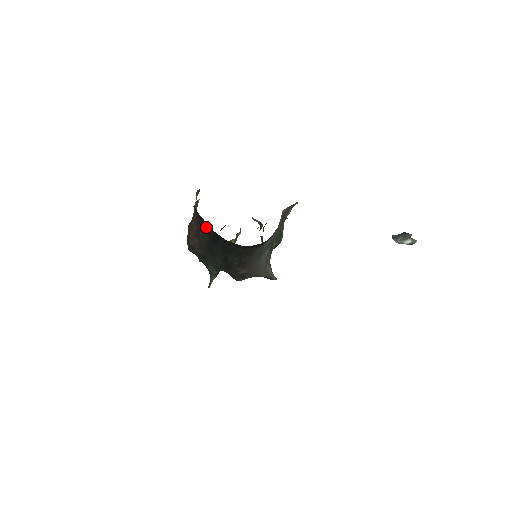
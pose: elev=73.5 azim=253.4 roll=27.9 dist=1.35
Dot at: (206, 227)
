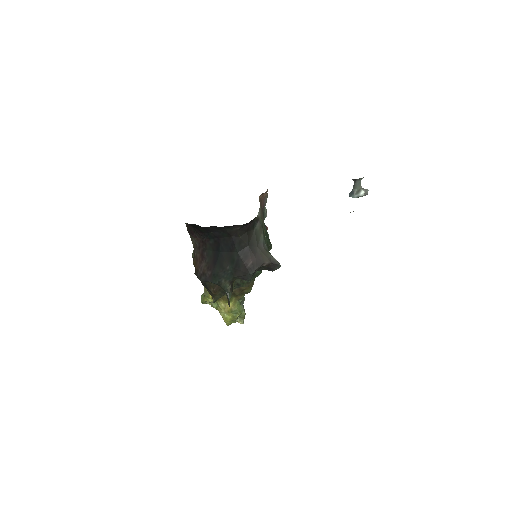
Dot at: (207, 241)
